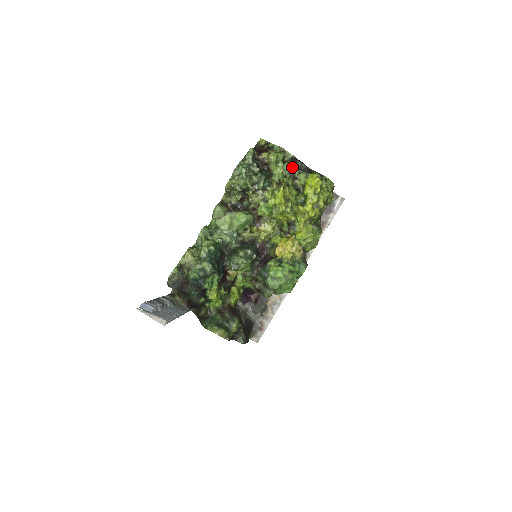
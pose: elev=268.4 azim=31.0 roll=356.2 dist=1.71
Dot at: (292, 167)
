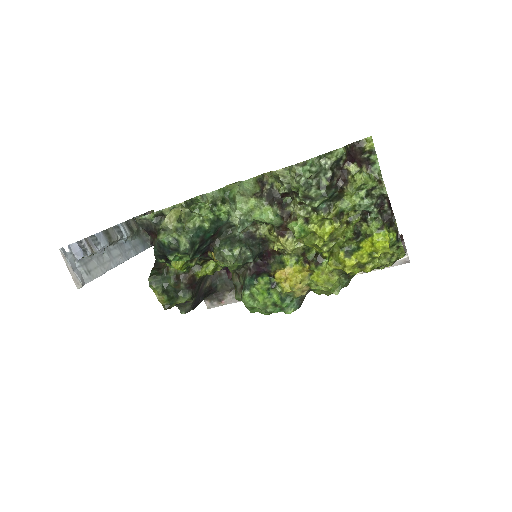
Dot at: (372, 208)
